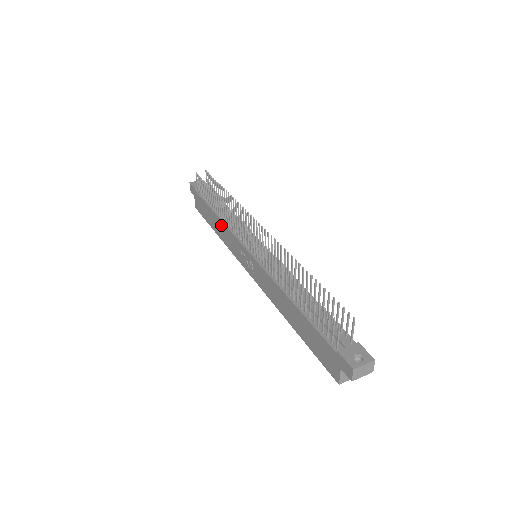
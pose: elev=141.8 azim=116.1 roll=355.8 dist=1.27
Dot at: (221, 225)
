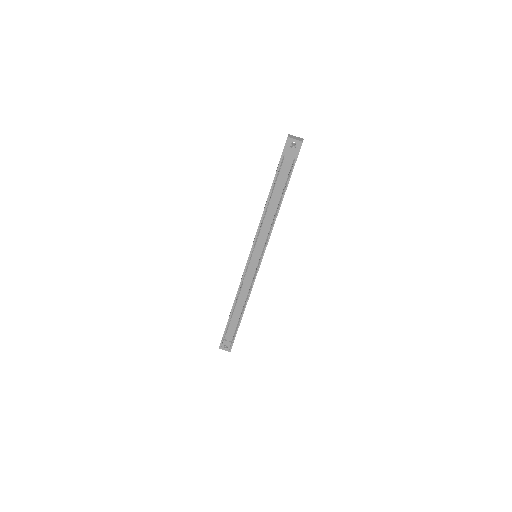
Dot at: (263, 212)
